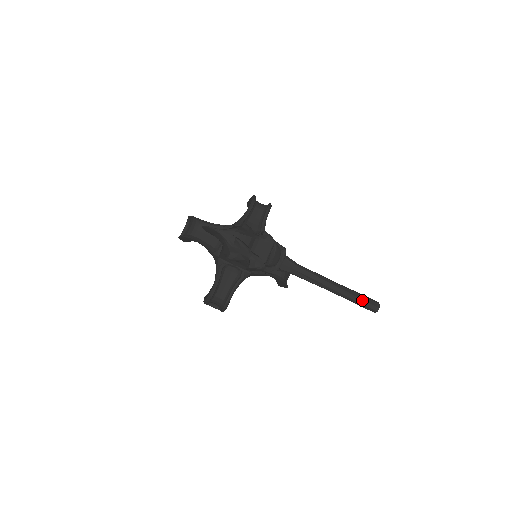
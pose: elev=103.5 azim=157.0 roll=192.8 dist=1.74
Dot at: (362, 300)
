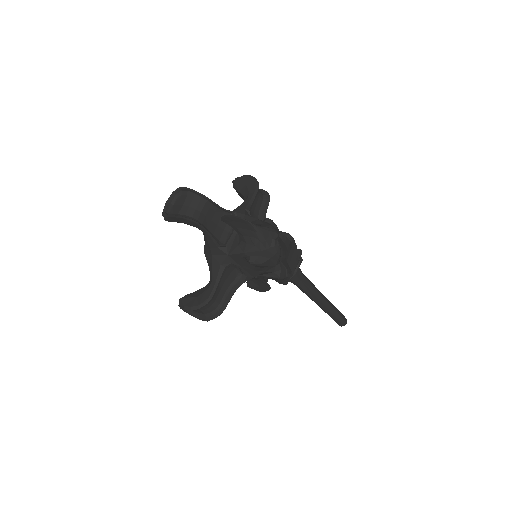
Dot at: (339, 315)
